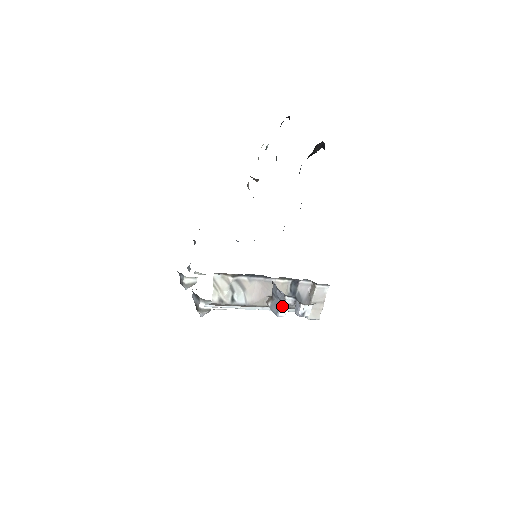
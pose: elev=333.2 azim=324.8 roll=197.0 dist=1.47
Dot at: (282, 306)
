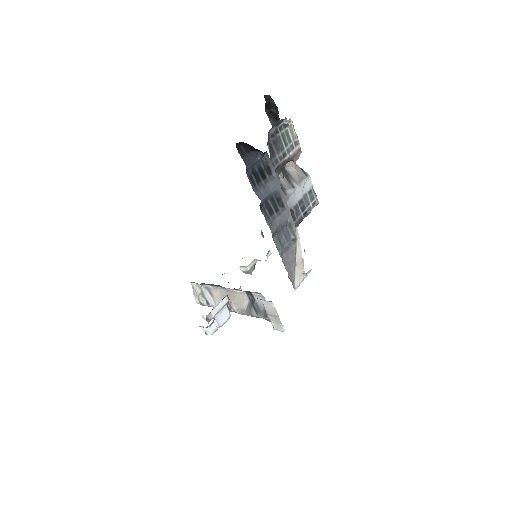
Dot at: (212, 319)
